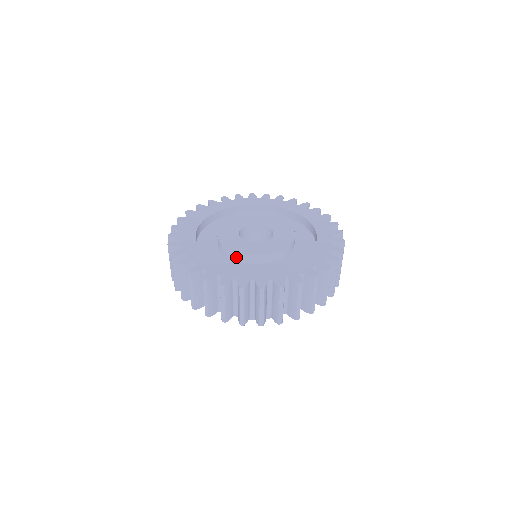
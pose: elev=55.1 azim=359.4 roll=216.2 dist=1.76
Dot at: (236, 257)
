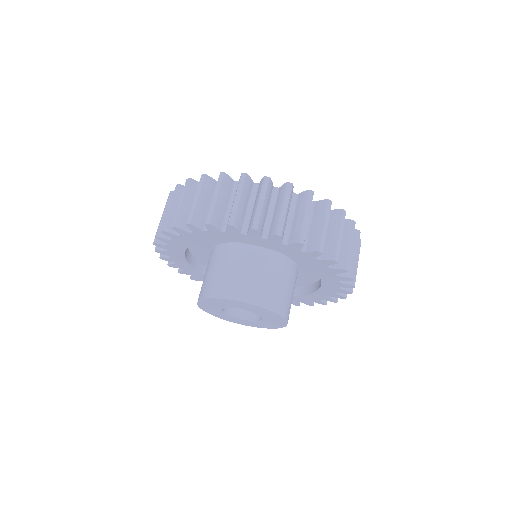
Dot at: occluded
